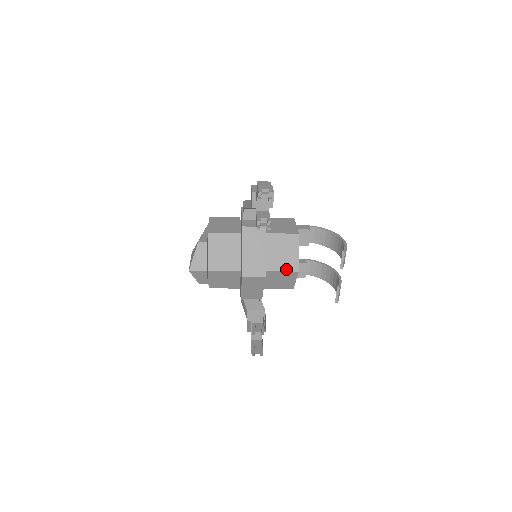
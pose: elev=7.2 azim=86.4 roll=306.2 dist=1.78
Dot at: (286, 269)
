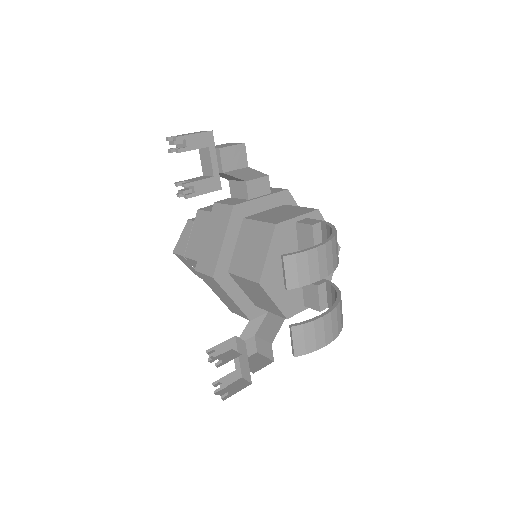
Dot at: (247, 275)
